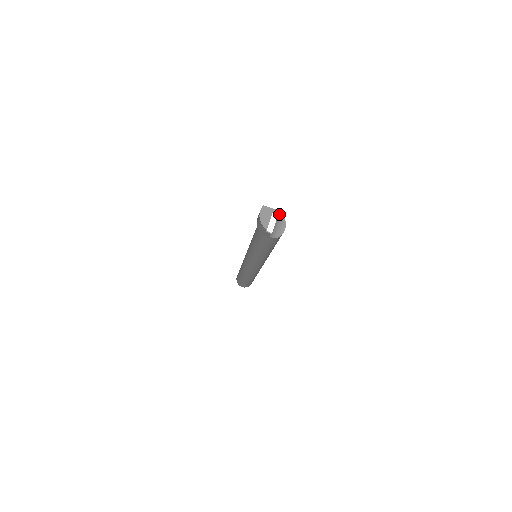
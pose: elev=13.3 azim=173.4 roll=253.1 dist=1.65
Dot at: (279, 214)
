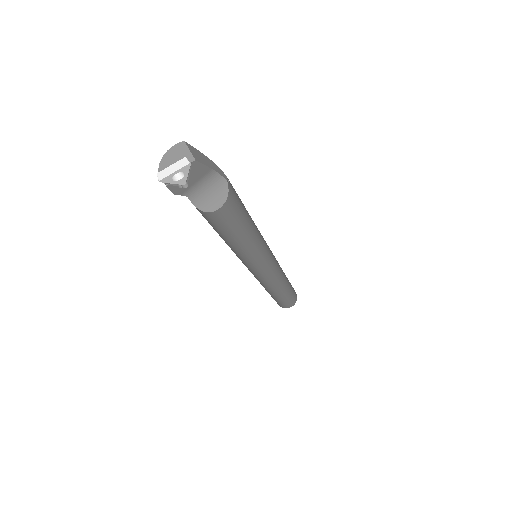
Dot at: (221, 179)
